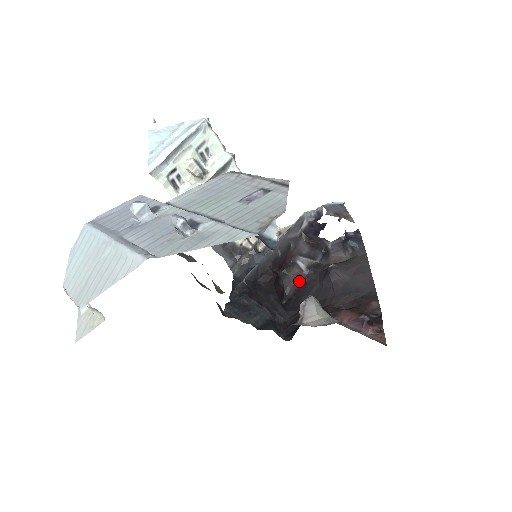
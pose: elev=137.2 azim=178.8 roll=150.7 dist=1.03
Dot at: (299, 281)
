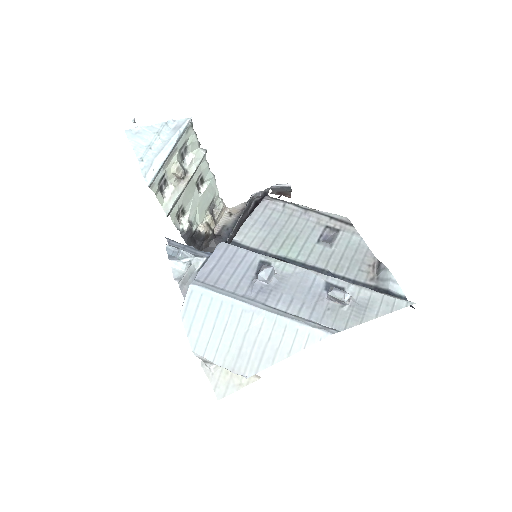
Dot at: occluded
